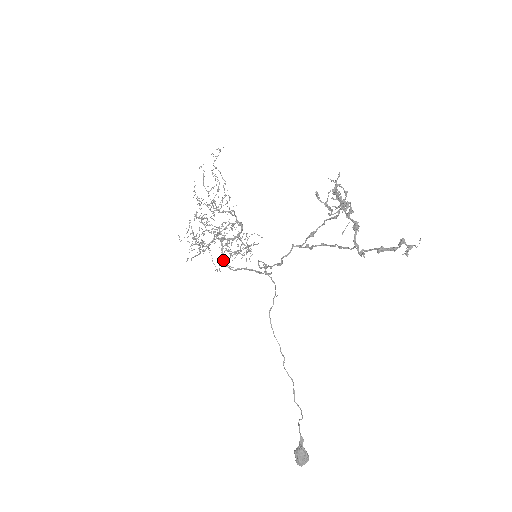
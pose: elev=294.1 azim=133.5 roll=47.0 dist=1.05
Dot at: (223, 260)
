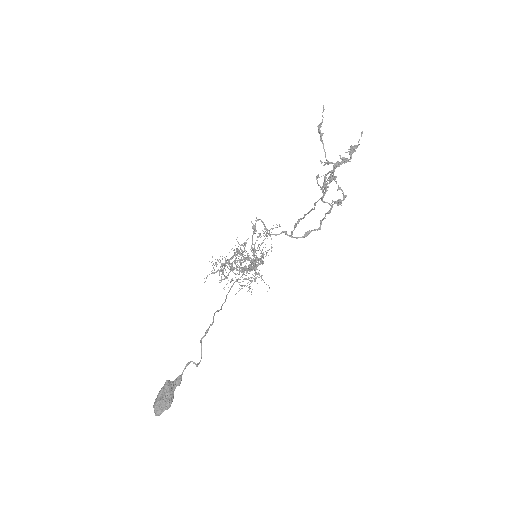
Dot at: (230, 259)
